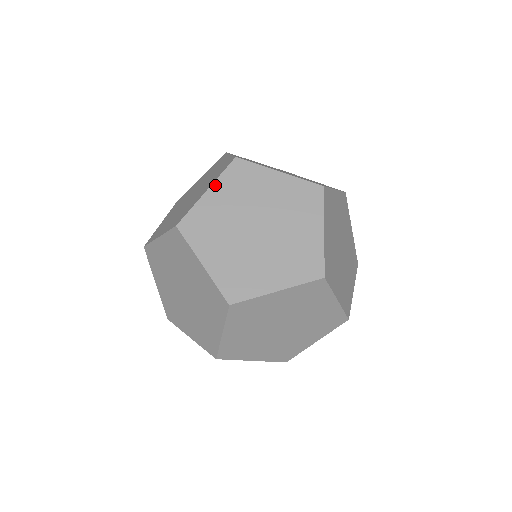
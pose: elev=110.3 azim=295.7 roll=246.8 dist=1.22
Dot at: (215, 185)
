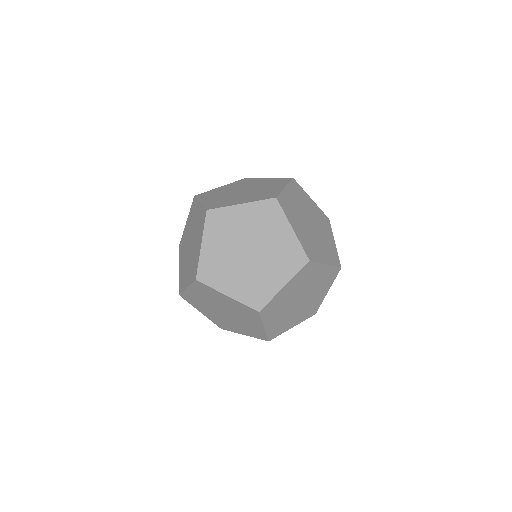
Dot at: (226, 185)
